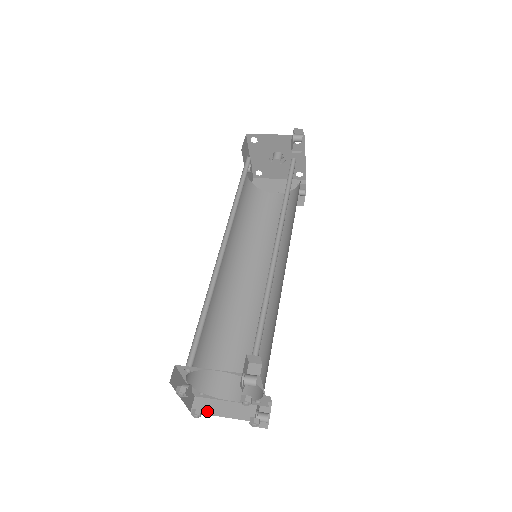
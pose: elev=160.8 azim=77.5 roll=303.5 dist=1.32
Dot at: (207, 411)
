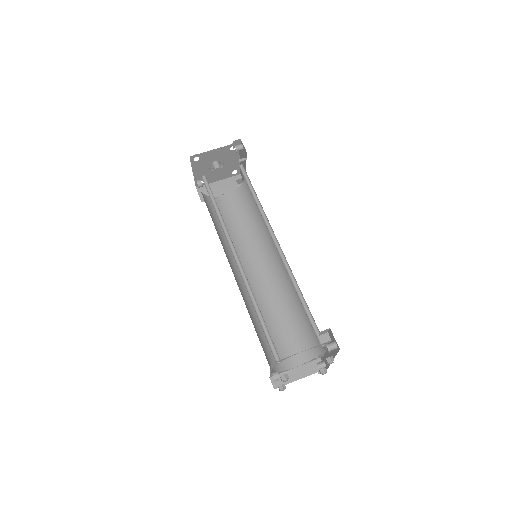
Dot at: (285, 382)
